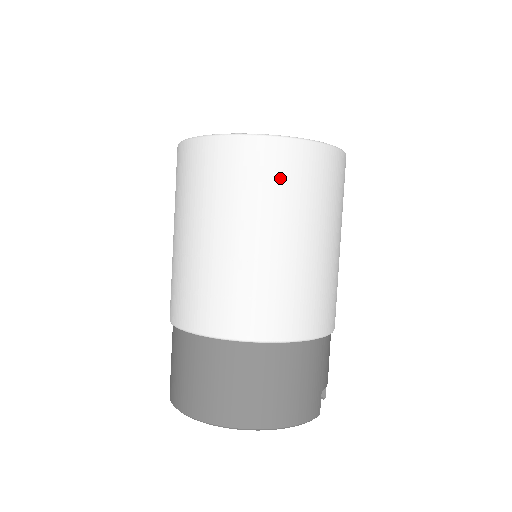
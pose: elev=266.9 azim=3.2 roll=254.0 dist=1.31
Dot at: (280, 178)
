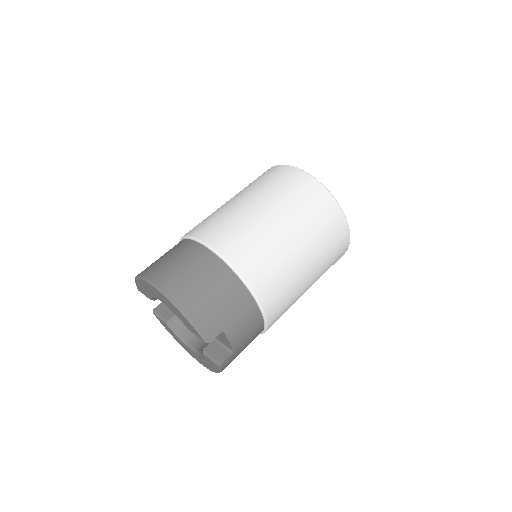
Dot at: (298, 192)
